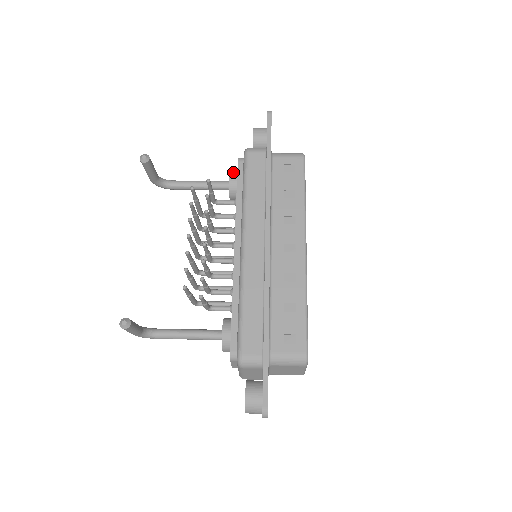
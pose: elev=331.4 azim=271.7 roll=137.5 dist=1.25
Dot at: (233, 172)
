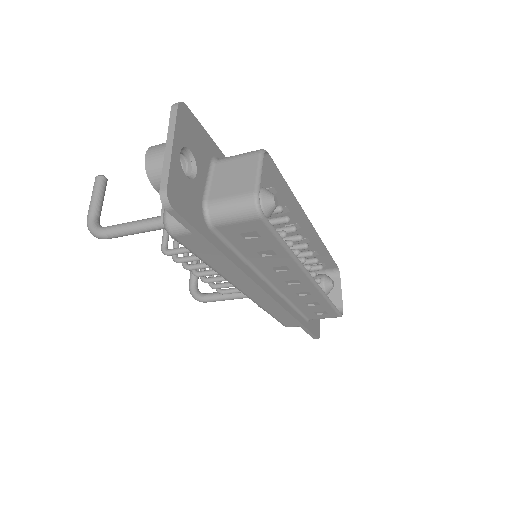
Dot at: occluded
